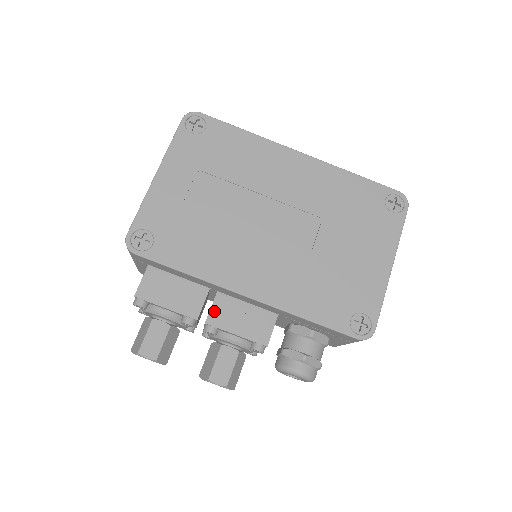
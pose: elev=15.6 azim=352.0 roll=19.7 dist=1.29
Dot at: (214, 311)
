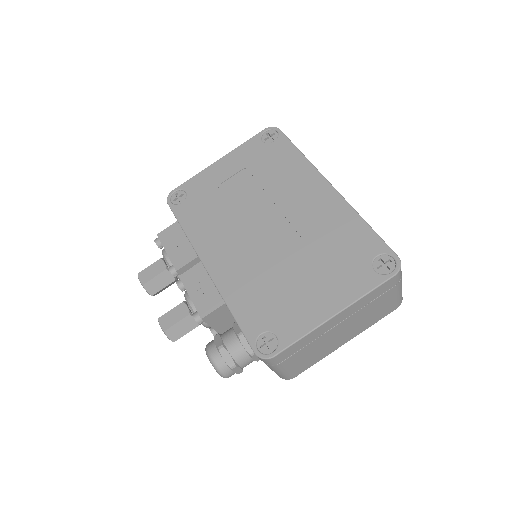
Dot at: (190, 272)
